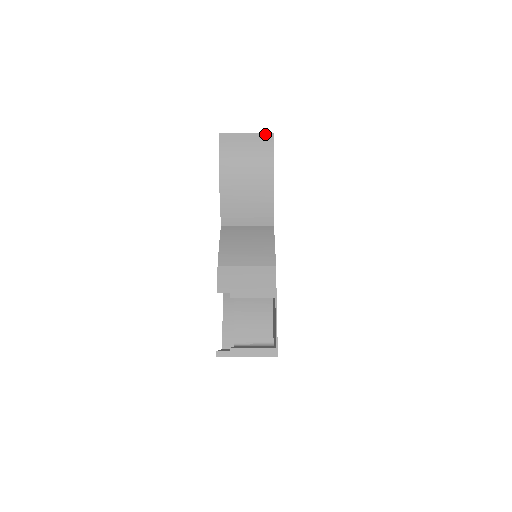
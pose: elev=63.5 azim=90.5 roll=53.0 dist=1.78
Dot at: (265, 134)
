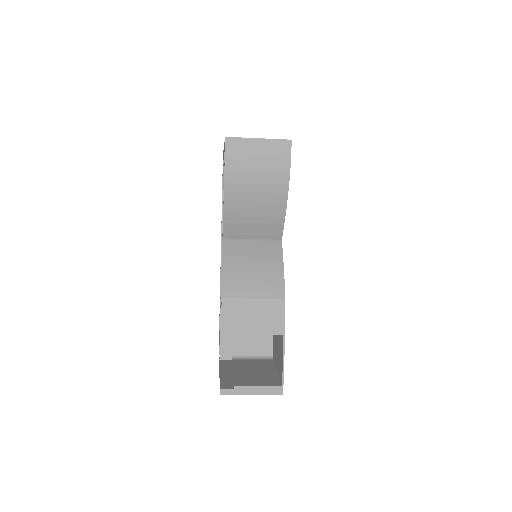
Dot at: (281, 141)
